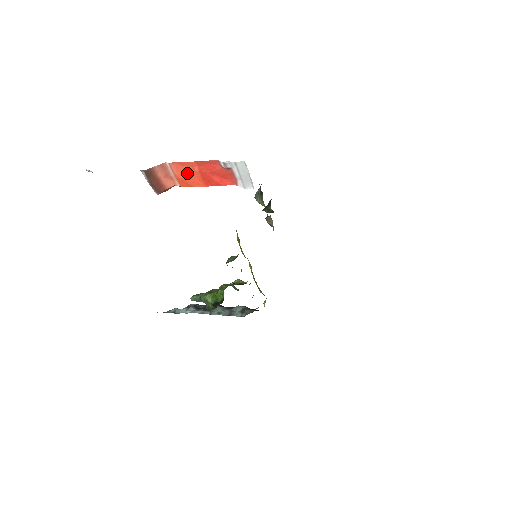
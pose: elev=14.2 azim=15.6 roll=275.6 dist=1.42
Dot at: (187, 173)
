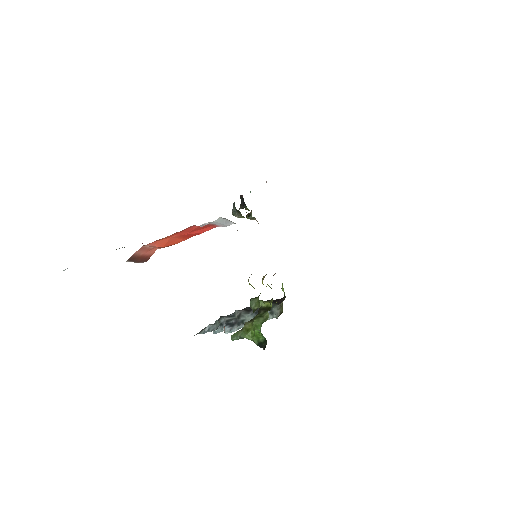
Dot at: (167, 242)
